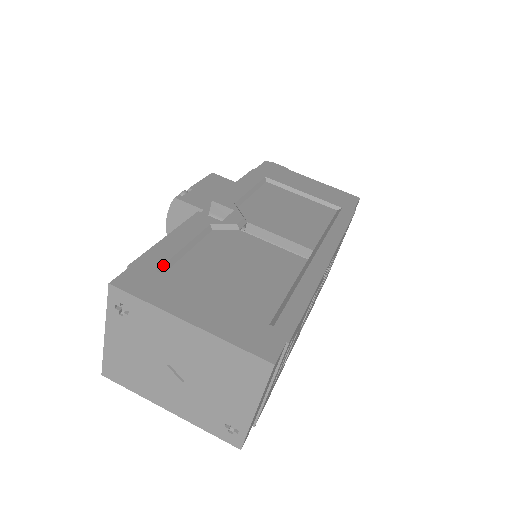
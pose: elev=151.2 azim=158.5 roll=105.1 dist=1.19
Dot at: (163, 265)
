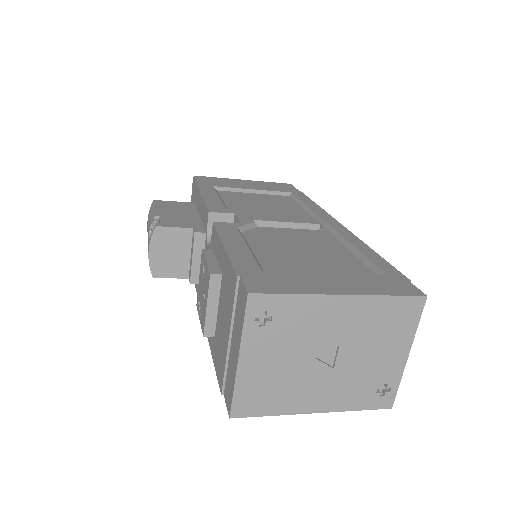
Dot at: (259, 266)
